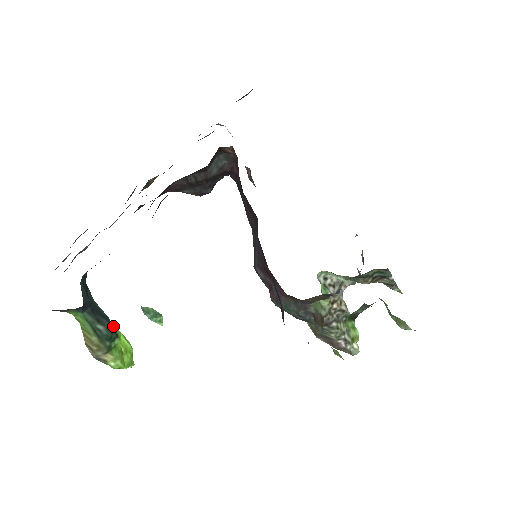
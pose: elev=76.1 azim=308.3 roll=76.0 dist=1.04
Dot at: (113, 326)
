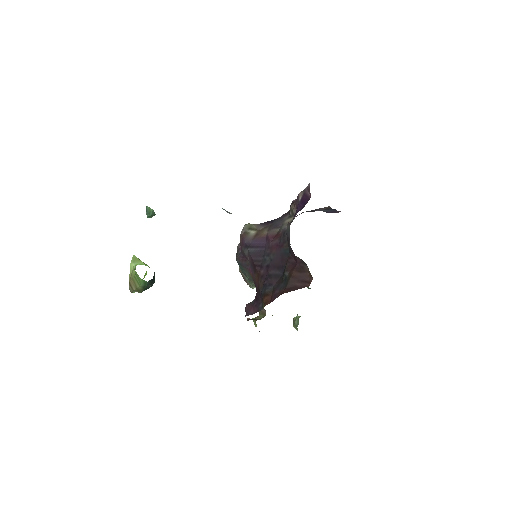
Dot at: occluded
